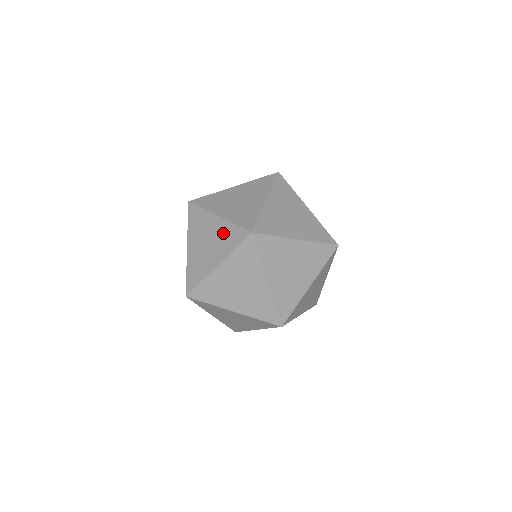
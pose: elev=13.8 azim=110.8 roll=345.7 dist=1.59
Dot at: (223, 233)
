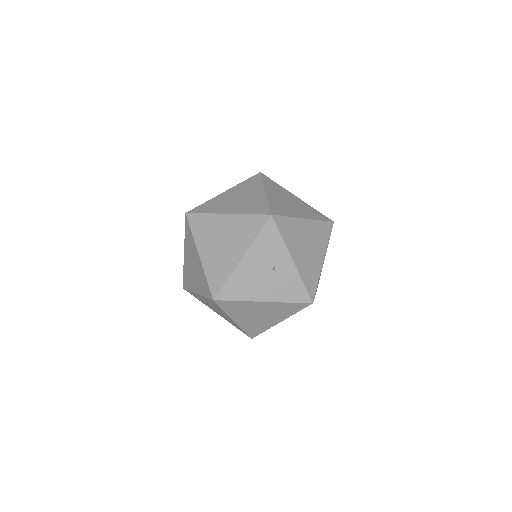
Dot at: occluded
